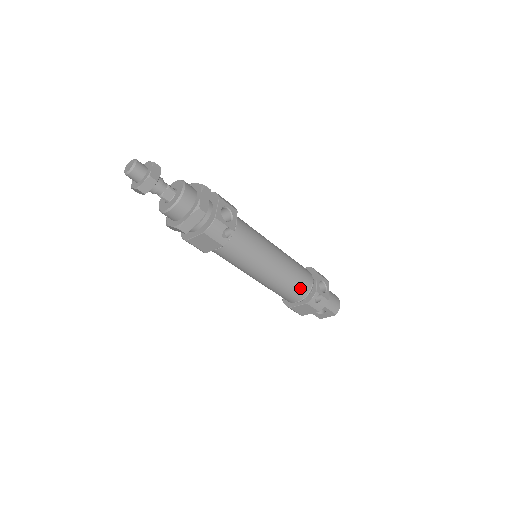
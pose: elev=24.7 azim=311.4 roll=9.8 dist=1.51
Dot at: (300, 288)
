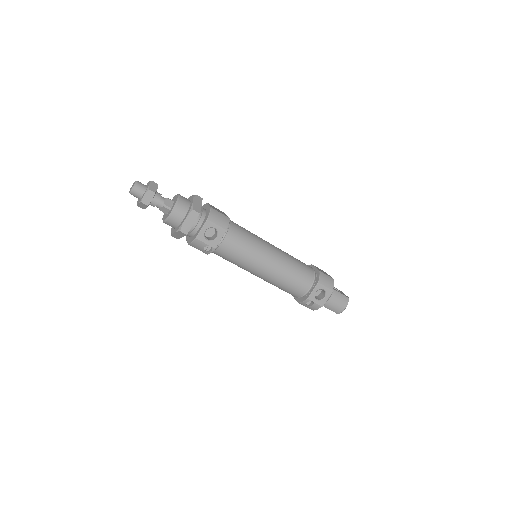
Dot at: (292, 291)
